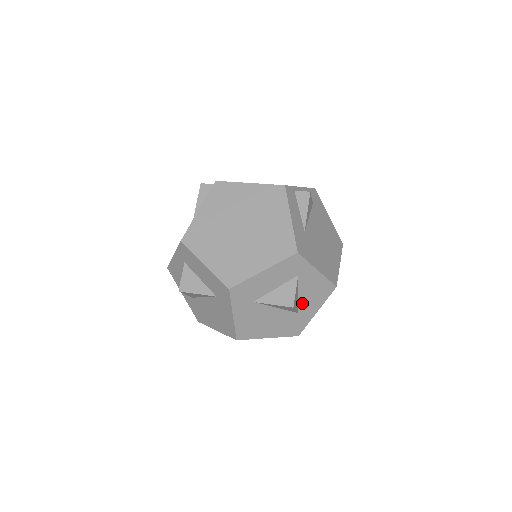
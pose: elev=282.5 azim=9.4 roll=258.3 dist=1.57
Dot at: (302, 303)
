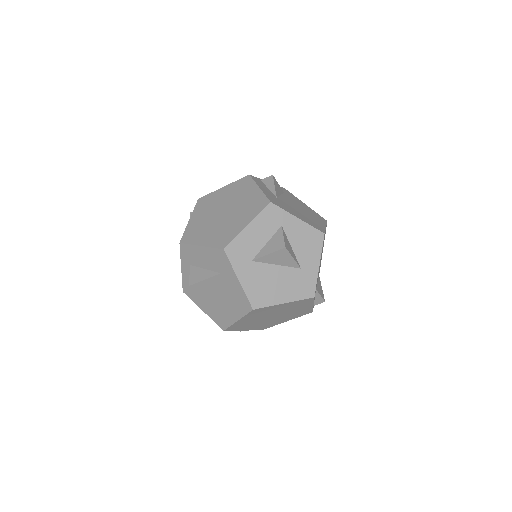
Dot at: (300, 257)
